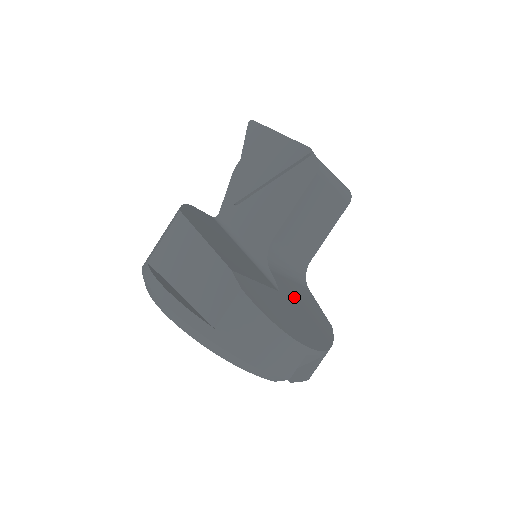
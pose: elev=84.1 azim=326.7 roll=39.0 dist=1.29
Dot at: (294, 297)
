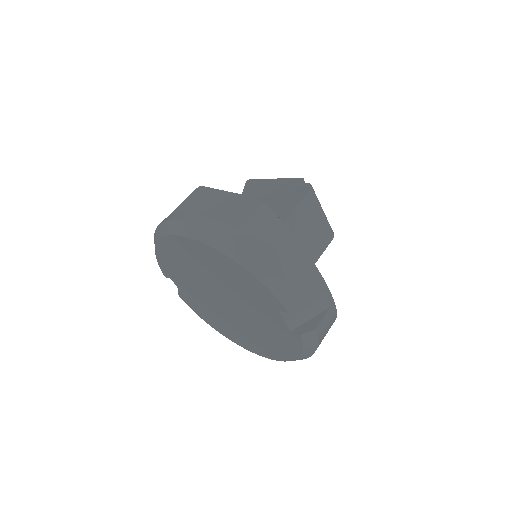
Dot at: occluded
